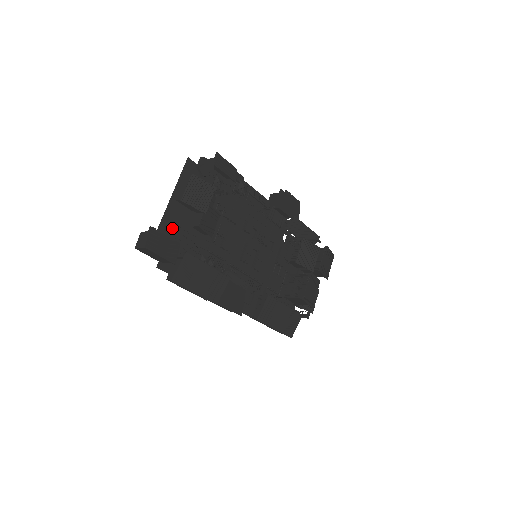
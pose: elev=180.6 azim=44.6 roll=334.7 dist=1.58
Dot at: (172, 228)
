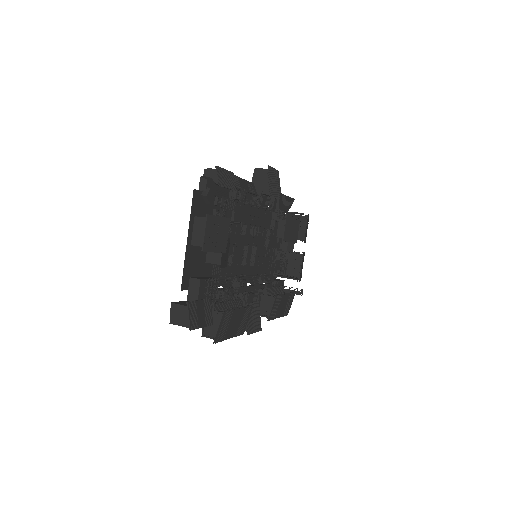
Dot at: (200, 285)
